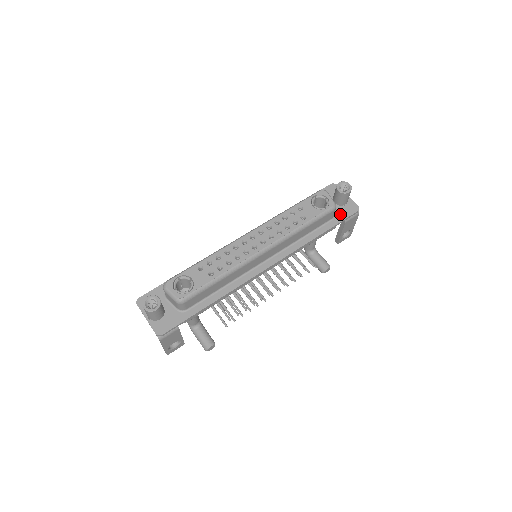
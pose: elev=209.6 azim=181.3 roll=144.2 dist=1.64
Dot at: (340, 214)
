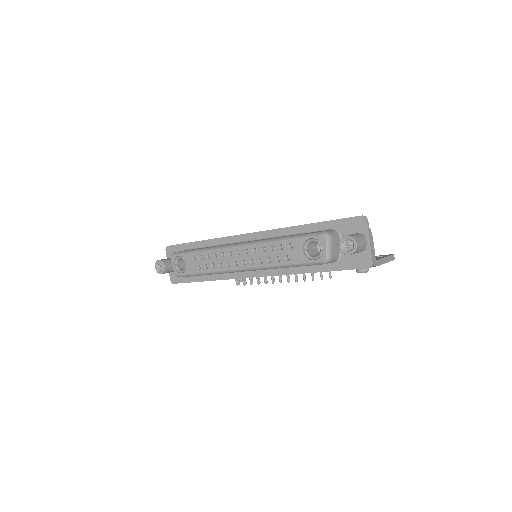
Dot at: (346, 261)
